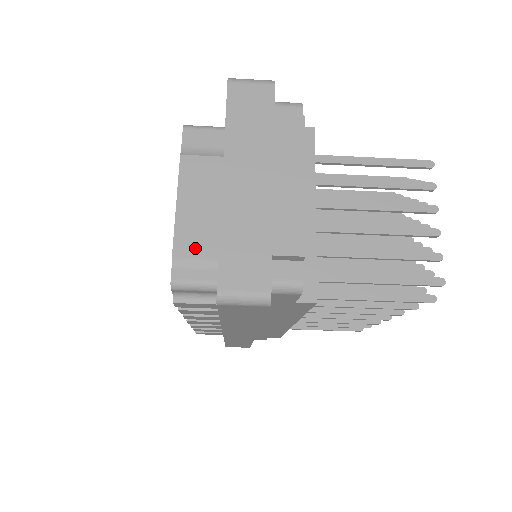
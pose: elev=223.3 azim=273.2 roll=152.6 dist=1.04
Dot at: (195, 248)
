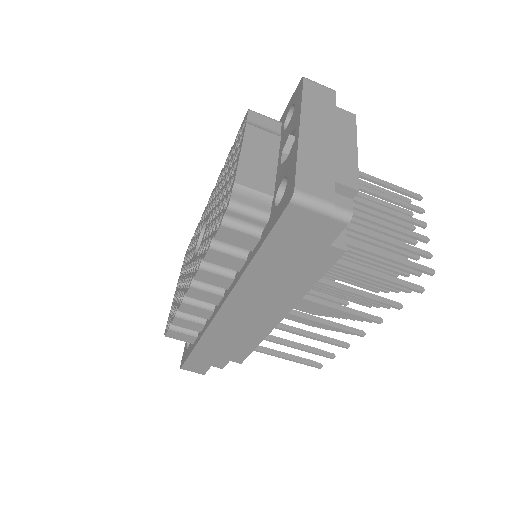
Dot at: (253, 183)
